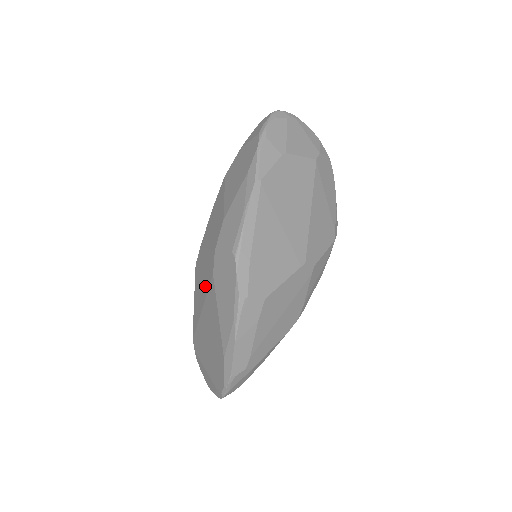
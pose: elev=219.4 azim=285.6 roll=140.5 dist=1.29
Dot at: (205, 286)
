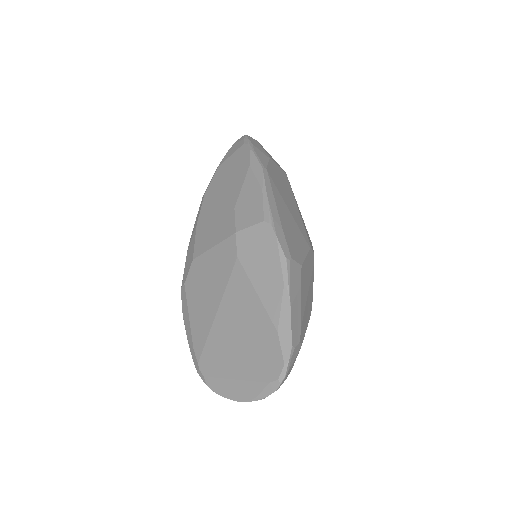
Dot at: (219, 283)
